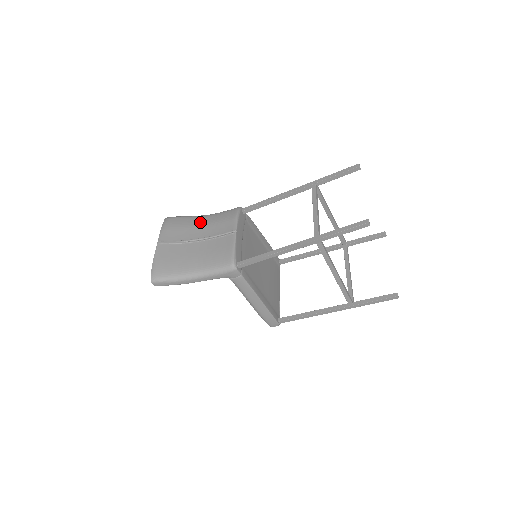
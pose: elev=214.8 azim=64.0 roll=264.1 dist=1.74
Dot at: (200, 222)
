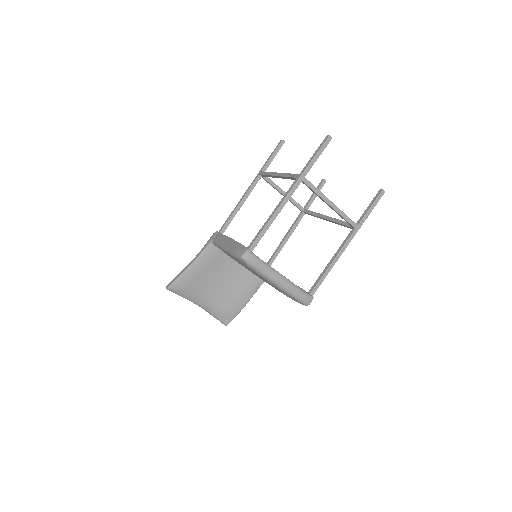
Dot at: occluded
